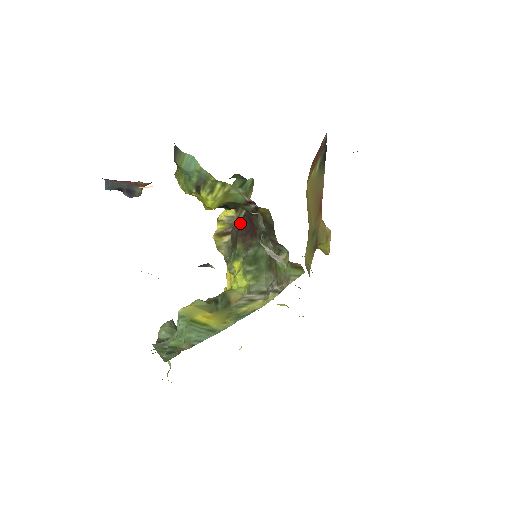
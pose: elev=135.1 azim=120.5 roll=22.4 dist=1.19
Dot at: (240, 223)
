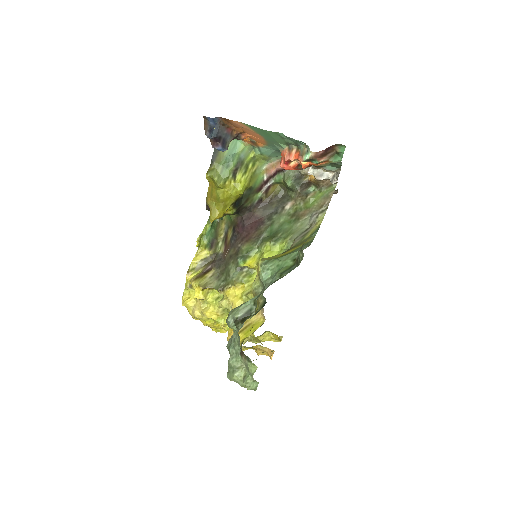
Dot at: (226, 246)
